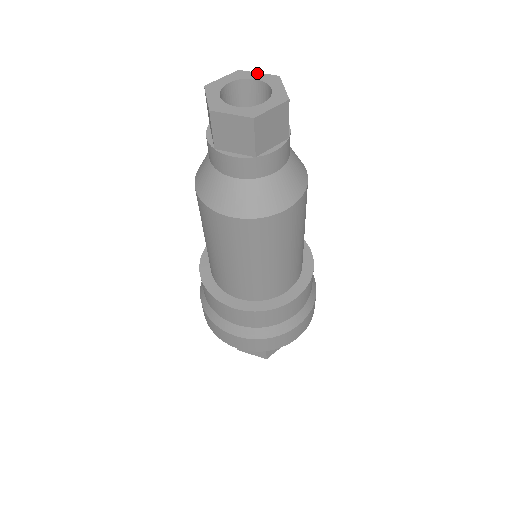
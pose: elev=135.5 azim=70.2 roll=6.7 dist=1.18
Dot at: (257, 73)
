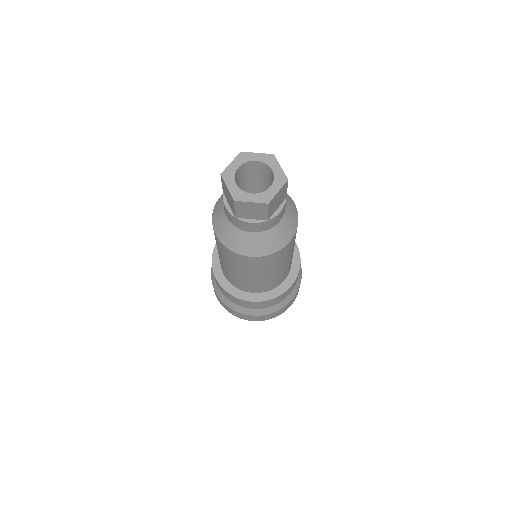
Dot at: (256, 153)
